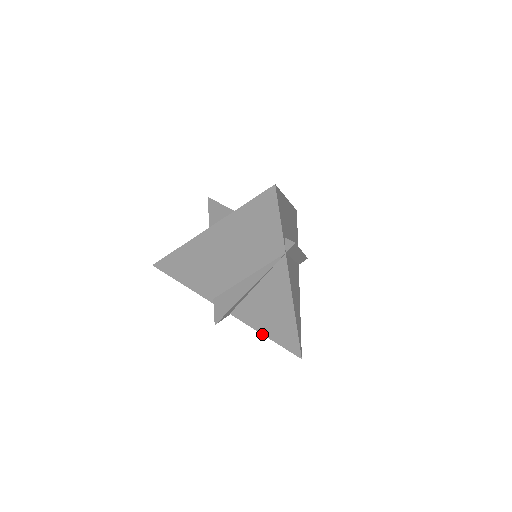
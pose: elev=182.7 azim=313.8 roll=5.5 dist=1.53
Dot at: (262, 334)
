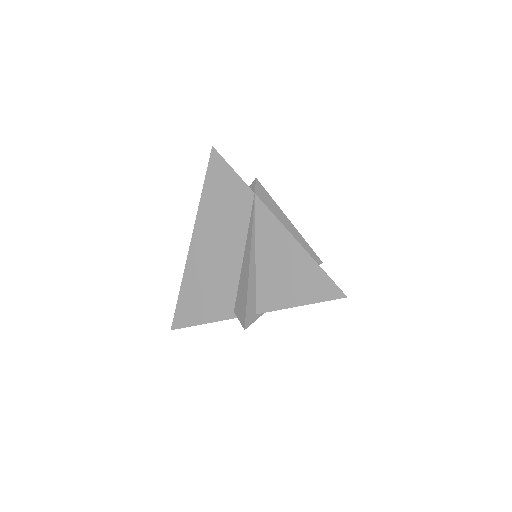
Dot at: occluded
